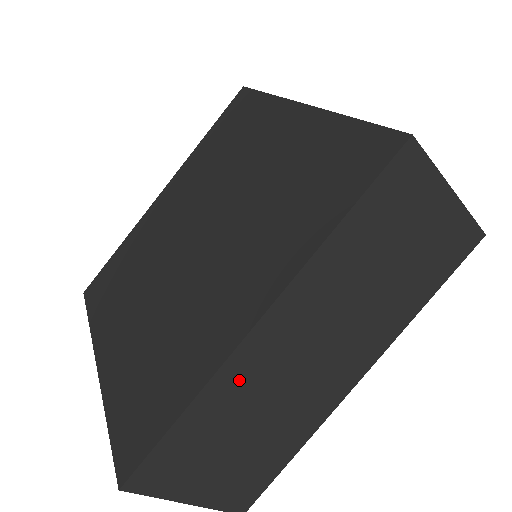
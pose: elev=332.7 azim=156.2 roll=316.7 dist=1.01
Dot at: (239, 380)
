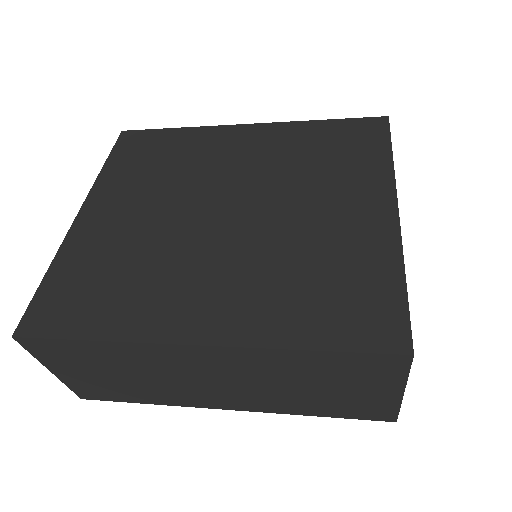
Dot at: (148, 355)
